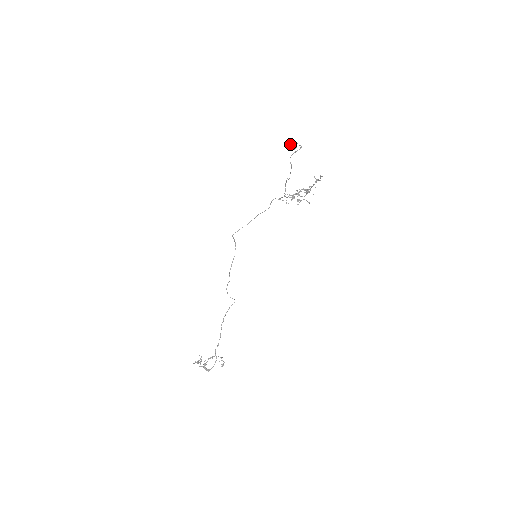
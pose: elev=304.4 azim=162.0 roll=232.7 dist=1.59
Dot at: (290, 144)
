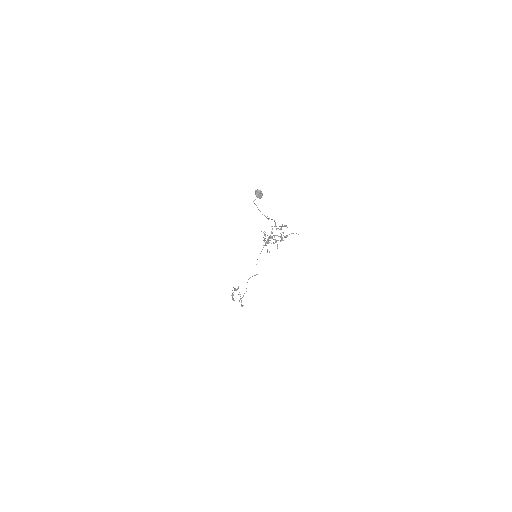
Dot at: (255, 191)
